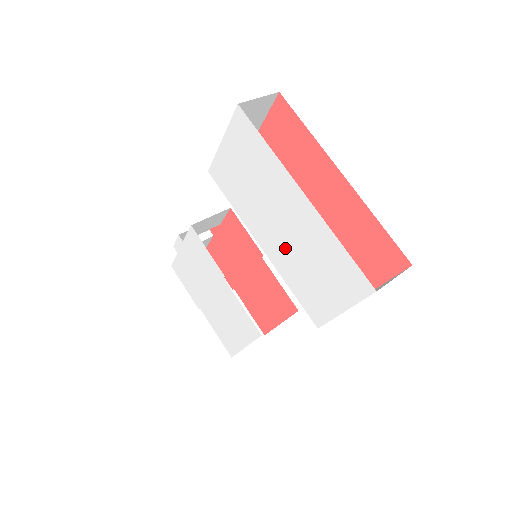
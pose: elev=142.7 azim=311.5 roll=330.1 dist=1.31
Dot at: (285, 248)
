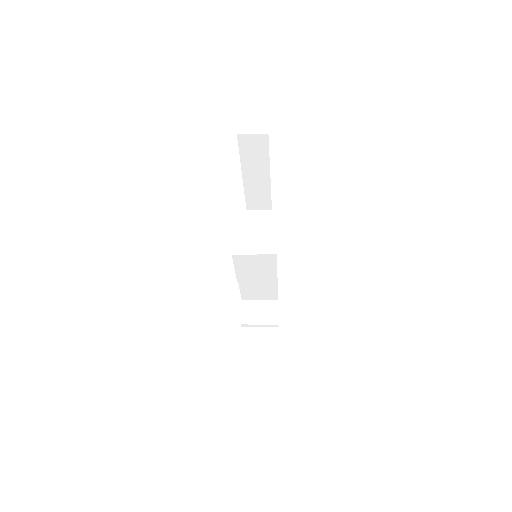
Dot at: occluded
